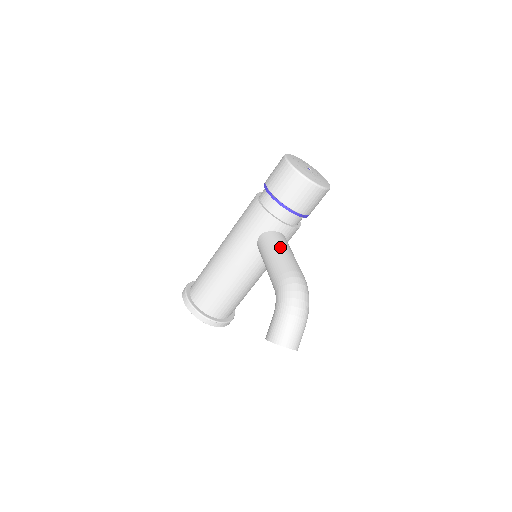
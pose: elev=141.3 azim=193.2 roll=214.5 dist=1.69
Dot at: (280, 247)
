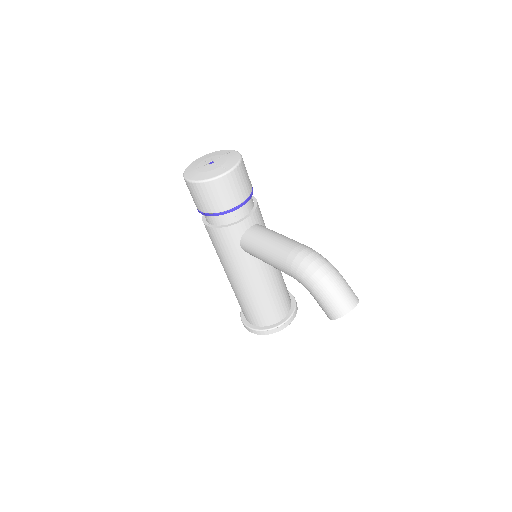
Dot at: (262, 242)
